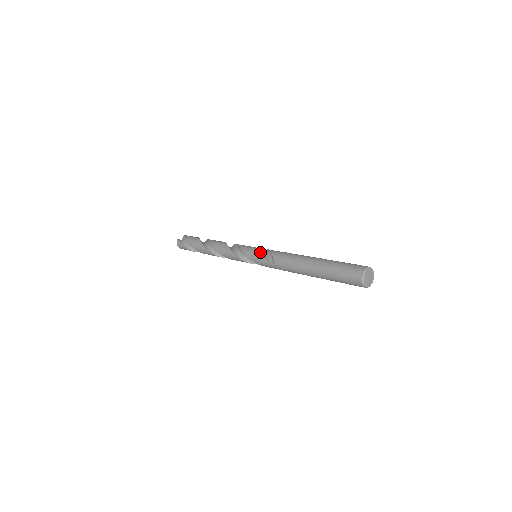
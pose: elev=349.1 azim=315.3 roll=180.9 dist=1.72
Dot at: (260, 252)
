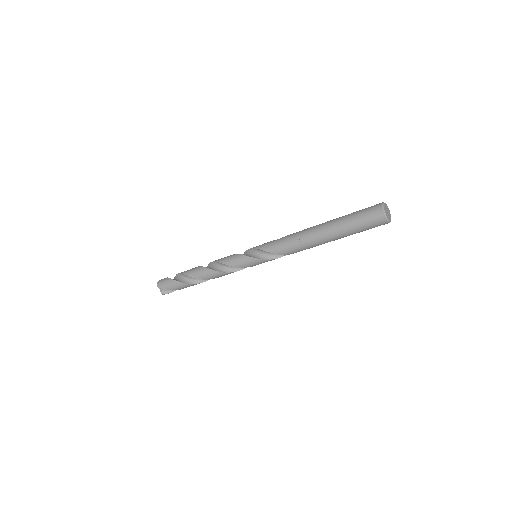
Dot at: occluded
